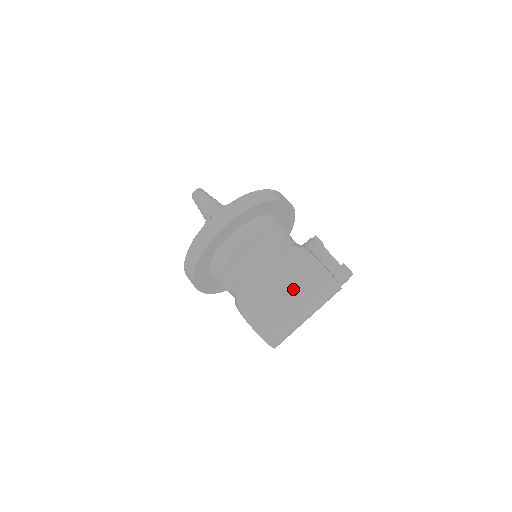
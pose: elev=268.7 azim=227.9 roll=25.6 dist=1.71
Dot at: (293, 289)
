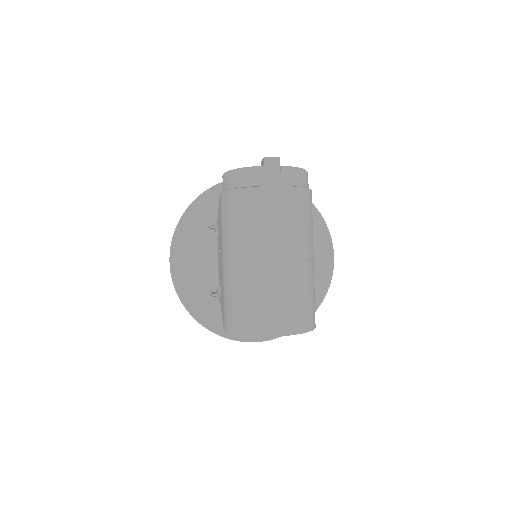
Dot at: (224, 249)
